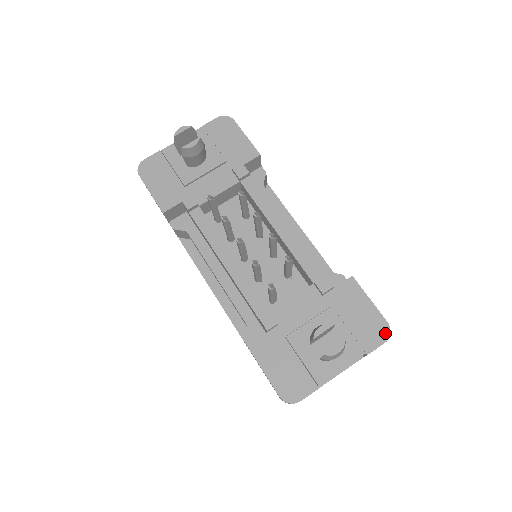
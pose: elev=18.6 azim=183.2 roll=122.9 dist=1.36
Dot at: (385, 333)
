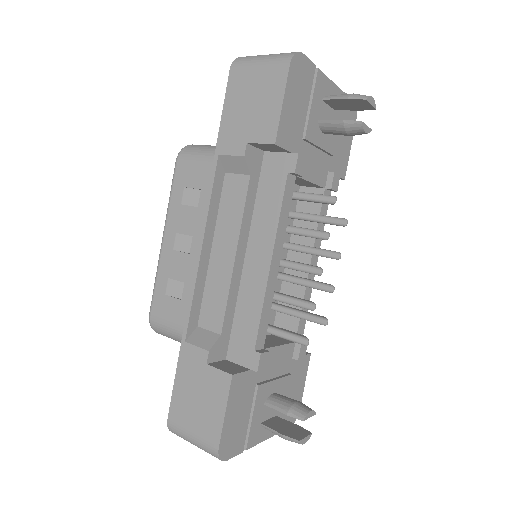
Dot at: (295, 418)
